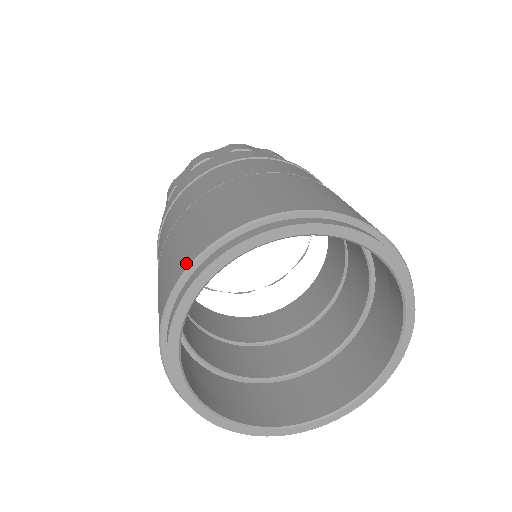
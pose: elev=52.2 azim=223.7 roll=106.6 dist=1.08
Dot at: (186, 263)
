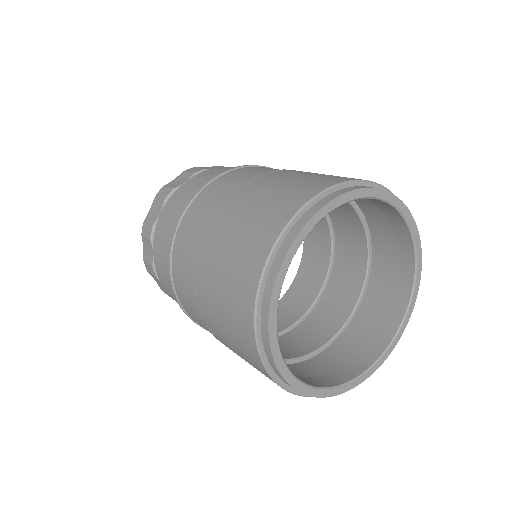
Dot at: (259, 263)
